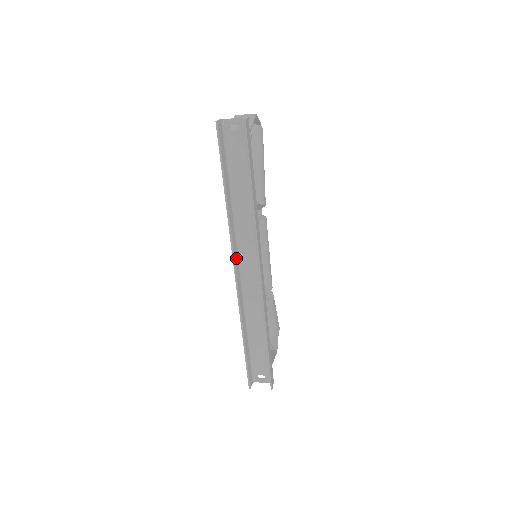
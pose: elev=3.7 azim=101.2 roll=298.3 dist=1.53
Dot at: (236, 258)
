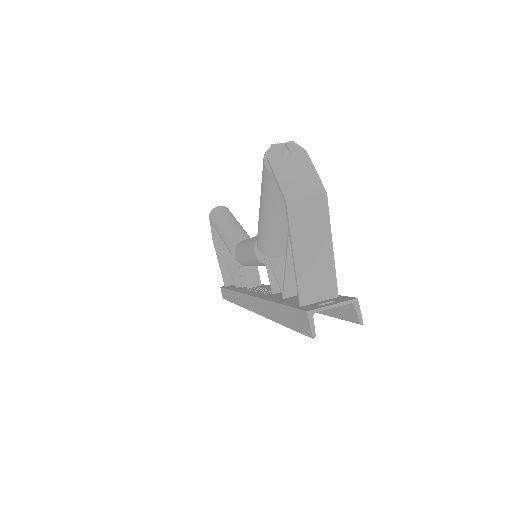
Dot at: occluded
